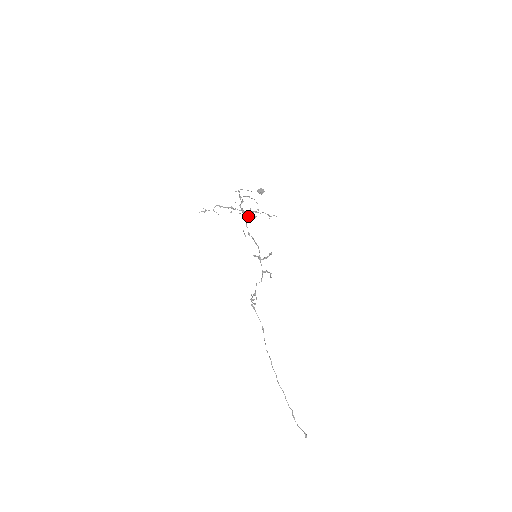
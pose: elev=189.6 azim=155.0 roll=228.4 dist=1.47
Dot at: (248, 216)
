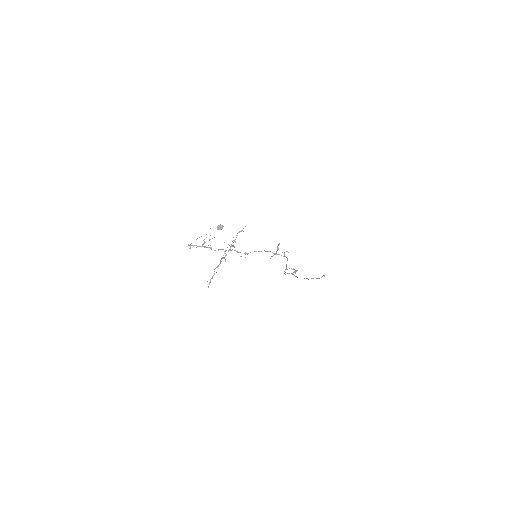
Dot at: occluded
